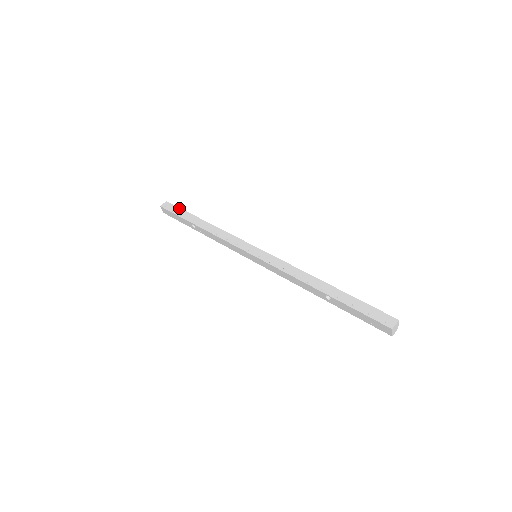
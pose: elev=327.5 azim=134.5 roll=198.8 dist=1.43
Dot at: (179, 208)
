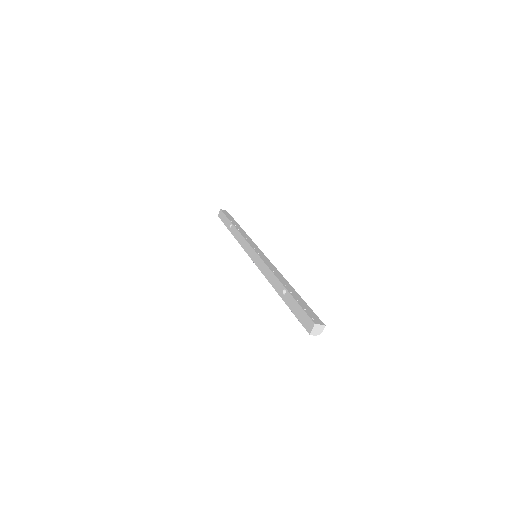
Dot at: (231, 216)
